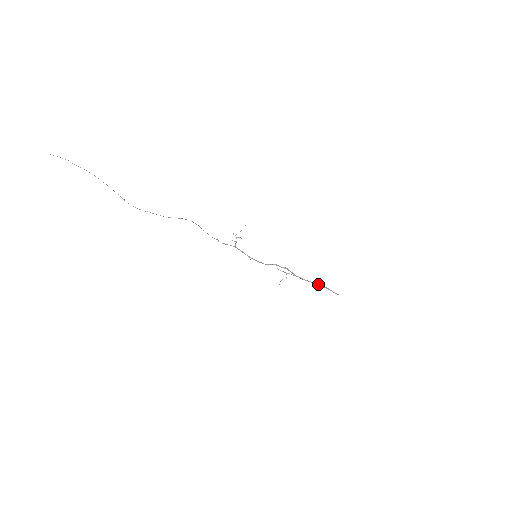
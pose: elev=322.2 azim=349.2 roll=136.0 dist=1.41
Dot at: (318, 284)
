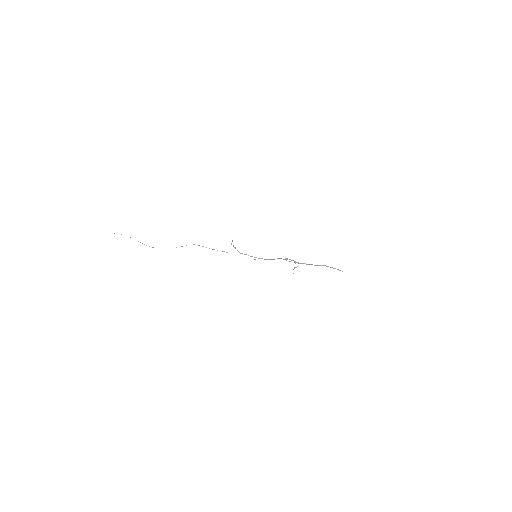
Dot at: occluded
